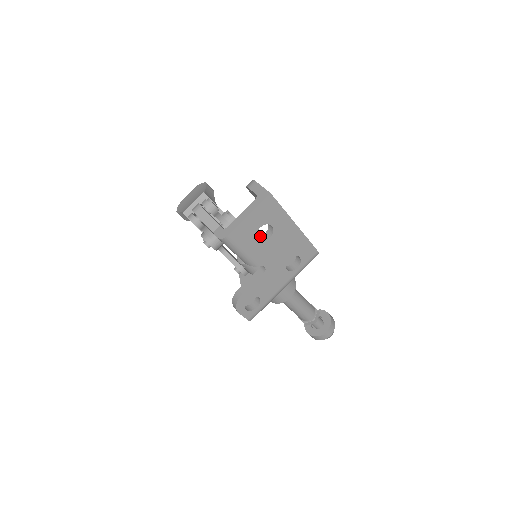
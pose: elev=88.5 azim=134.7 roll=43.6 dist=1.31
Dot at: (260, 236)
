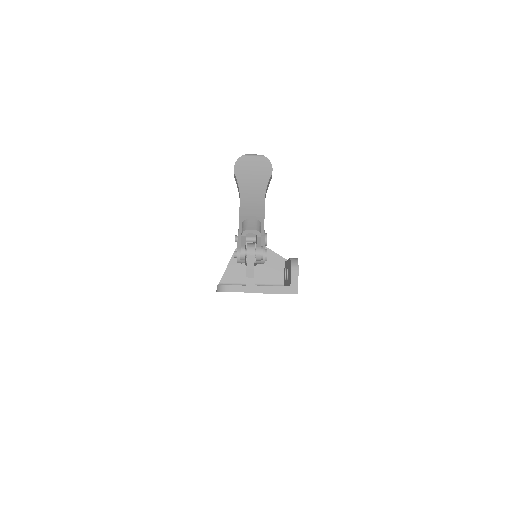
Dot at: occluded
